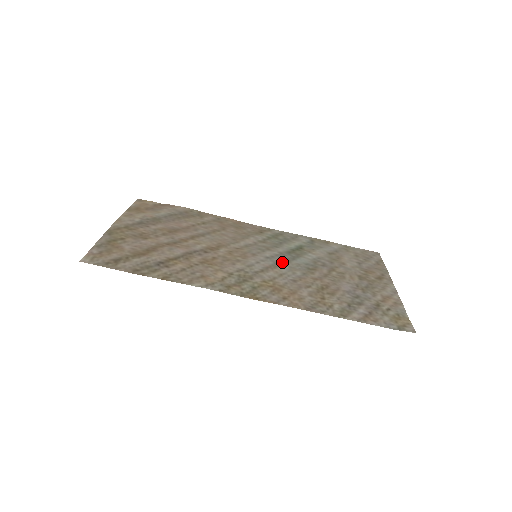
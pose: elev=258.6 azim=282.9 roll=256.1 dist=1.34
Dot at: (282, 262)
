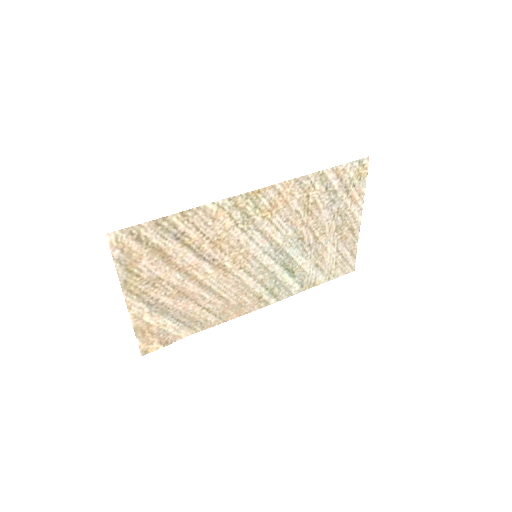
Dot at: (277, 248)
